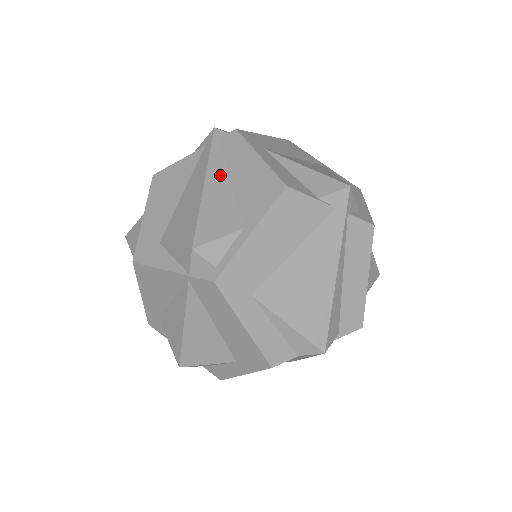
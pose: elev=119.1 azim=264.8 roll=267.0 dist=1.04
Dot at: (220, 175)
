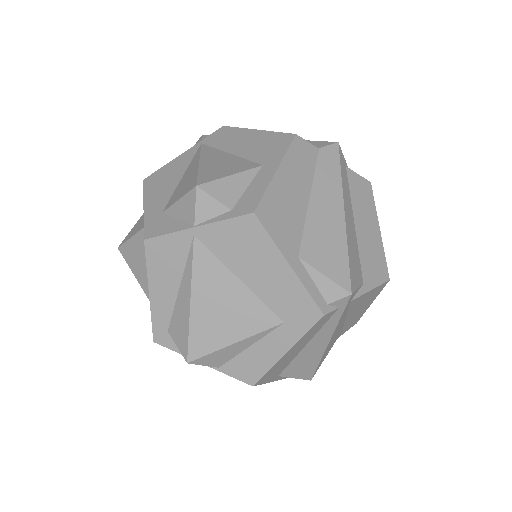
Dot at: occluded
